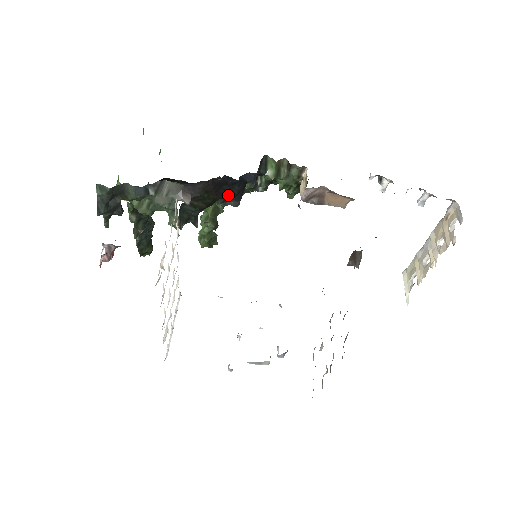
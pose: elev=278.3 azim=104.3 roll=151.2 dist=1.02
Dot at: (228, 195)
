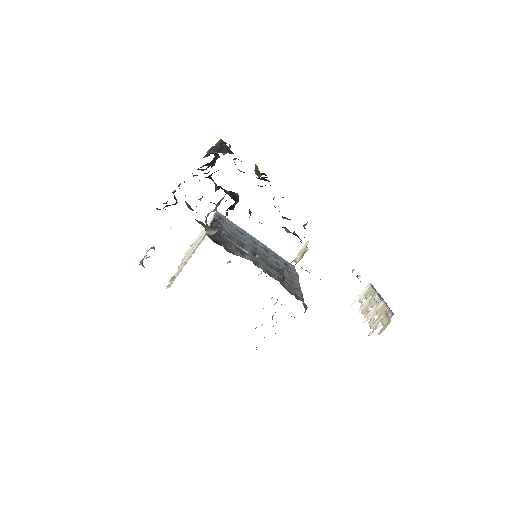
Dot at: occluded
